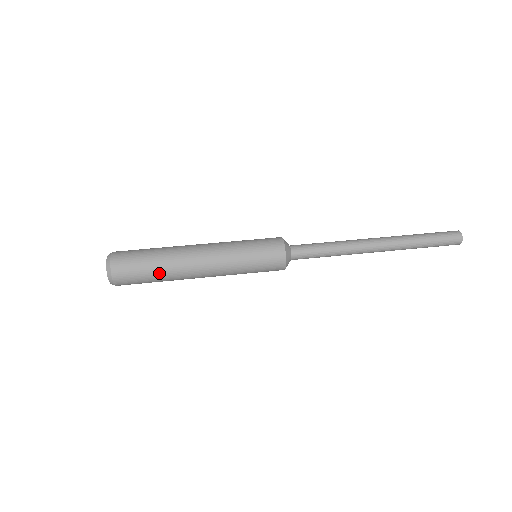
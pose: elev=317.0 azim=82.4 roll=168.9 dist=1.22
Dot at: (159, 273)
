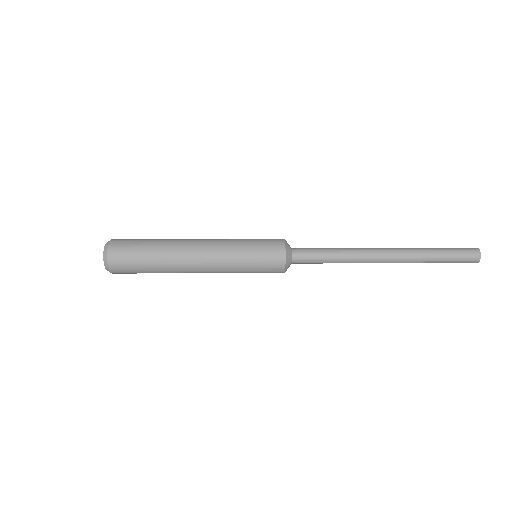
Dot at: (156, 270)
